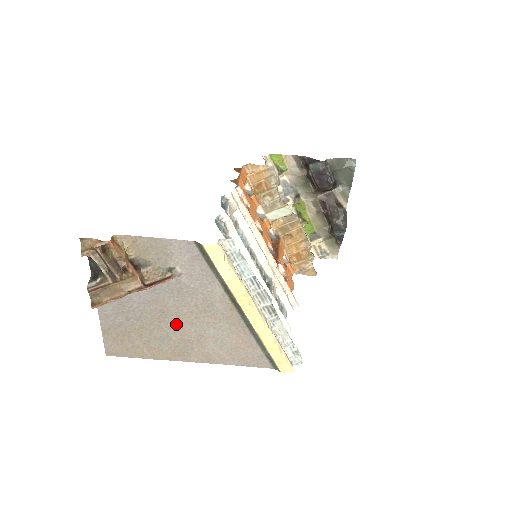
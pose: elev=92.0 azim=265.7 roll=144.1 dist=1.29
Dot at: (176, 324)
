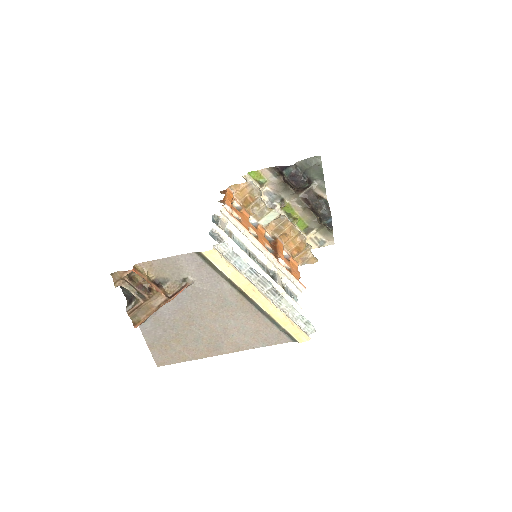
Dot at: (203, 324)
